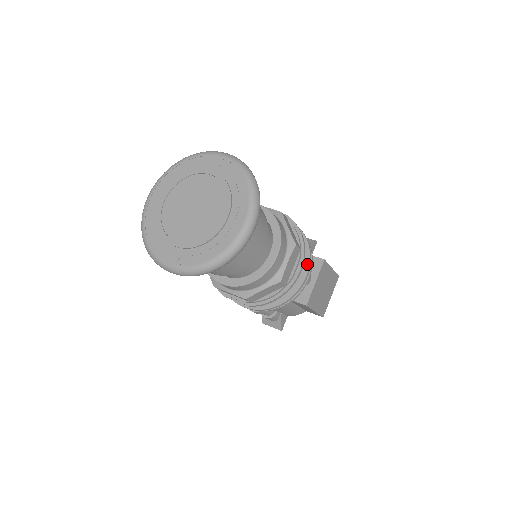
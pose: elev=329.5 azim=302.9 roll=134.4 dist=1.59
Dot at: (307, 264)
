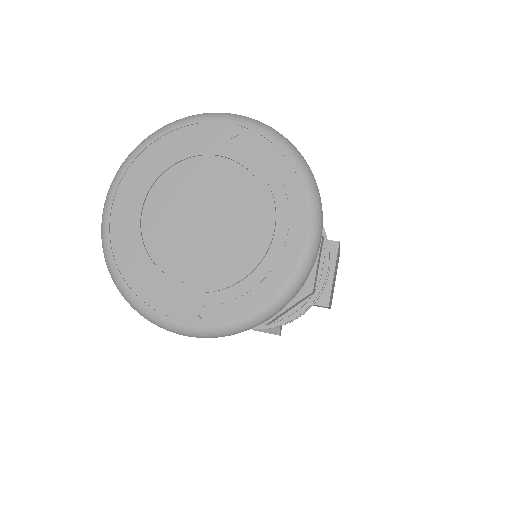
Dot at: occluded
